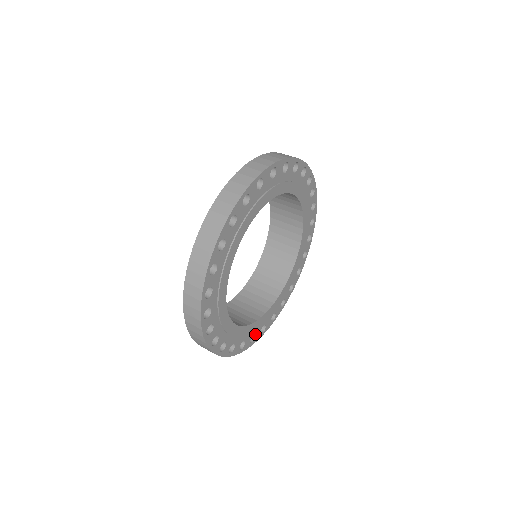
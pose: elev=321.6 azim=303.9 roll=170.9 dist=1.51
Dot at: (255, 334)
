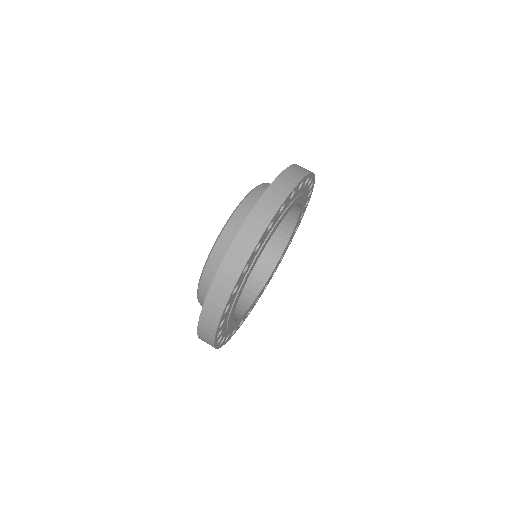
Dot at: occluded
